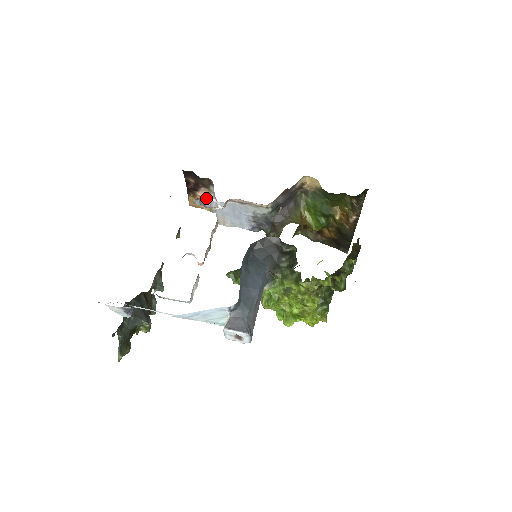
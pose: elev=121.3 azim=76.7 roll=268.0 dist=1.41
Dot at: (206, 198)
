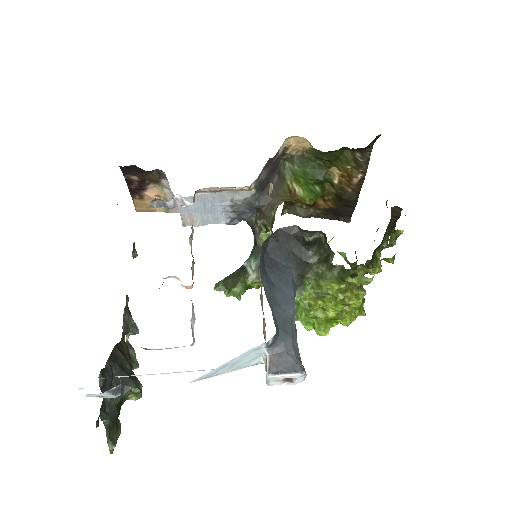
Dot at: (158, 197)
